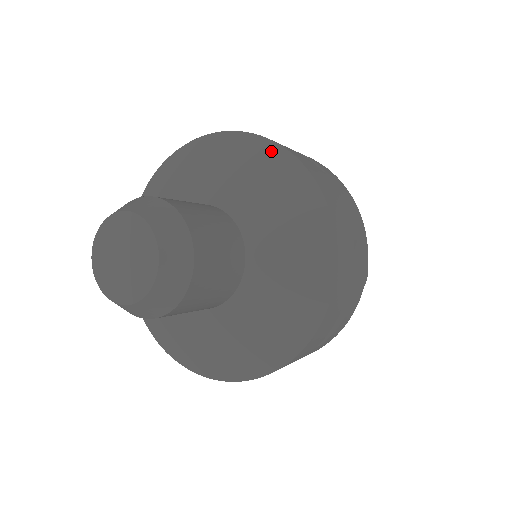
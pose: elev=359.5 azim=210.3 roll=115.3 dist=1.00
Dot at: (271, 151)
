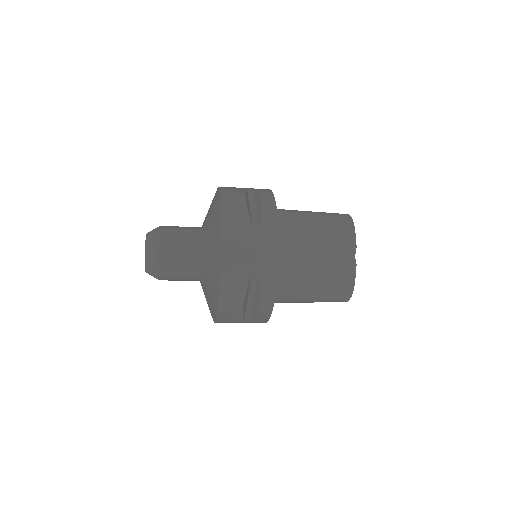
Dot at: (218, 213)
